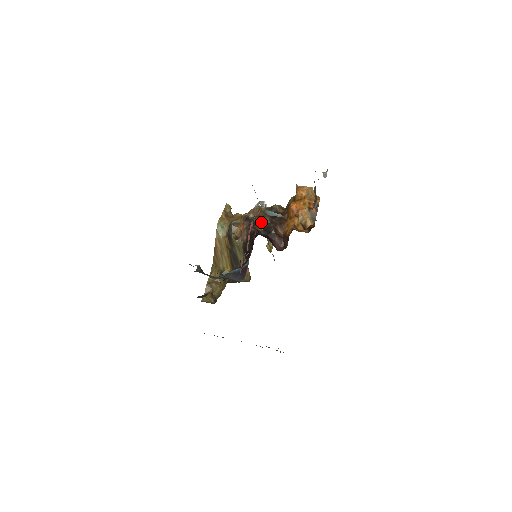
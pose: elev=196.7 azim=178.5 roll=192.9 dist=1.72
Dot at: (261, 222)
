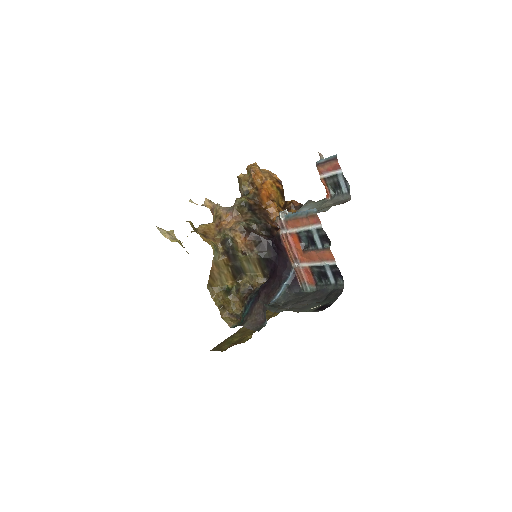
Dot at: (257, 225)
